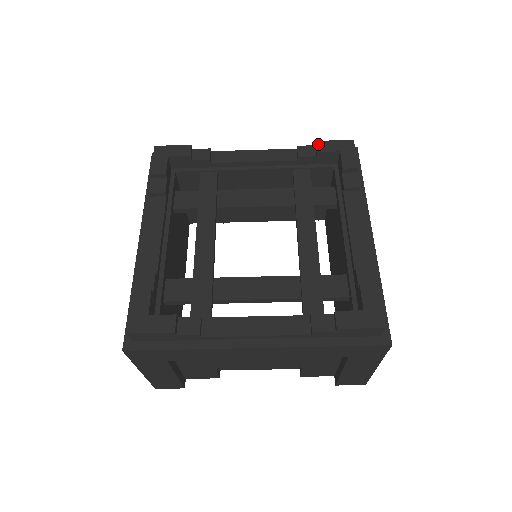
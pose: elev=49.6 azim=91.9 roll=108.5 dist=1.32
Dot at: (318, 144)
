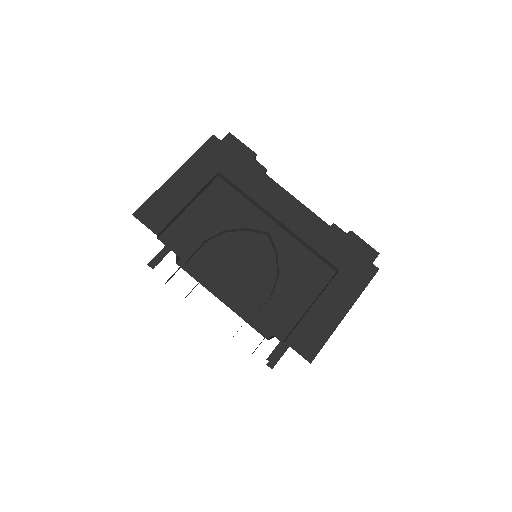
Dot at: occluded
